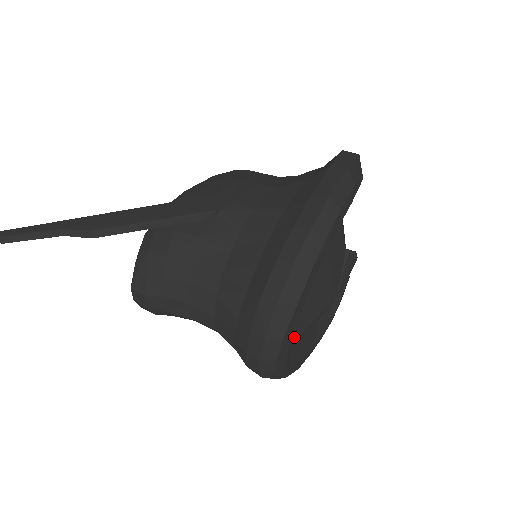
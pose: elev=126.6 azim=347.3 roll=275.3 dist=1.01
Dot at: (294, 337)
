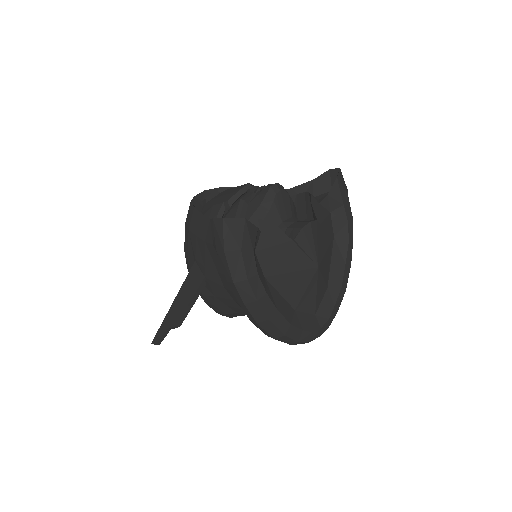
Dot at: (313, 311)
